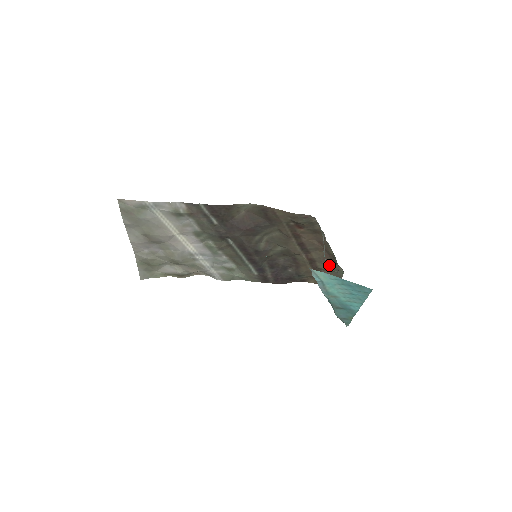
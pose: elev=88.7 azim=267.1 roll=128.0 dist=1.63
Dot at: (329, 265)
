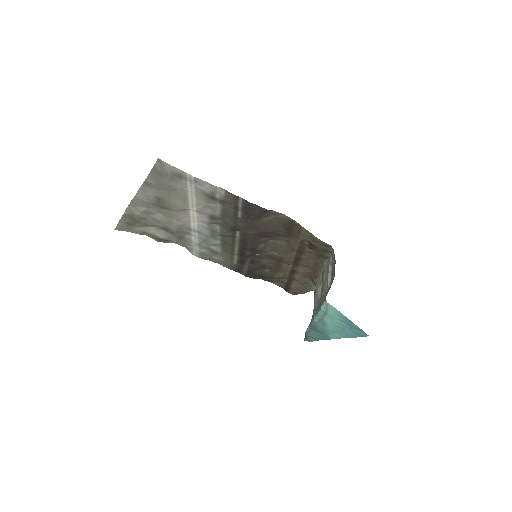
Dot at: (305, 280)
